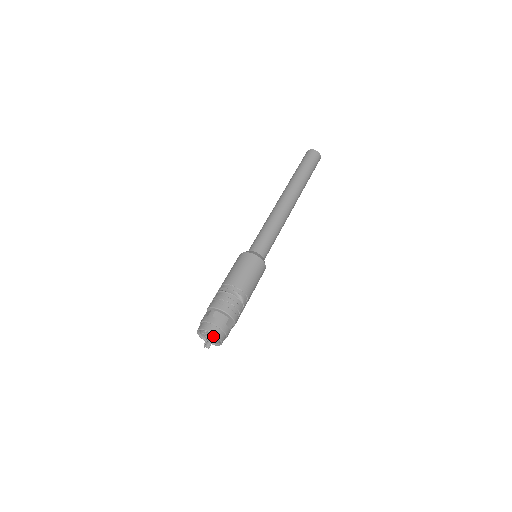
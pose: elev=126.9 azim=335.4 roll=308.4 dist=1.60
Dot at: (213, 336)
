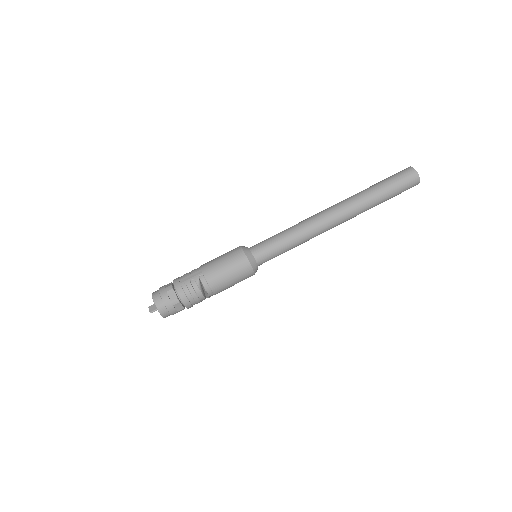
Dot at: occluded
